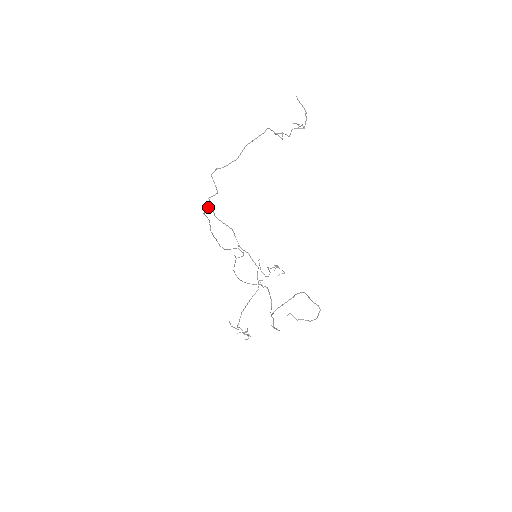
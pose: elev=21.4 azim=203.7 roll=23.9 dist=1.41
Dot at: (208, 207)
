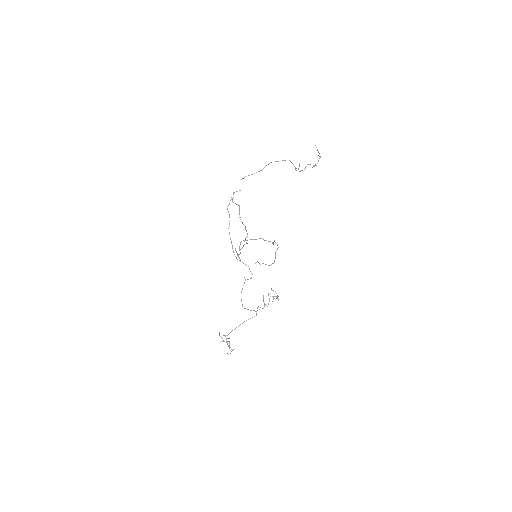
Dot at: occluded
